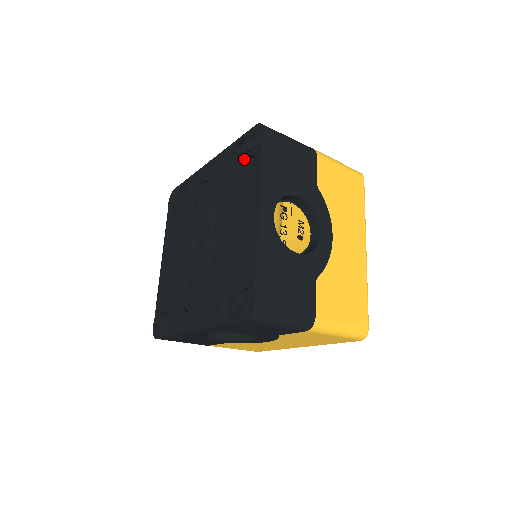
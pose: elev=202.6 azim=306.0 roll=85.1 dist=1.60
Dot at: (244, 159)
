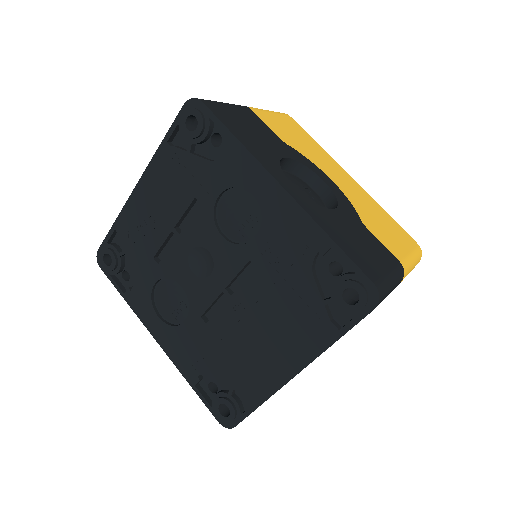
Dot at: (325, 277)
